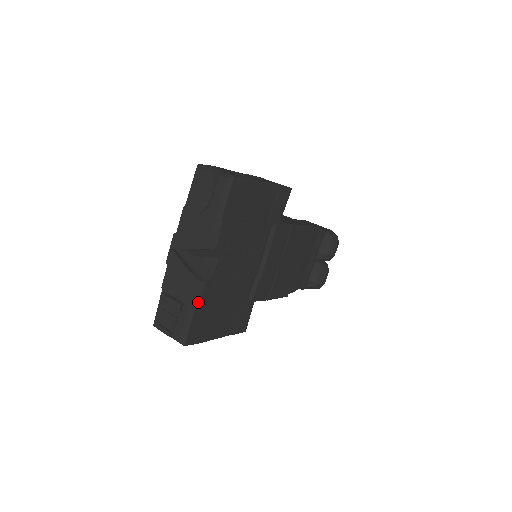
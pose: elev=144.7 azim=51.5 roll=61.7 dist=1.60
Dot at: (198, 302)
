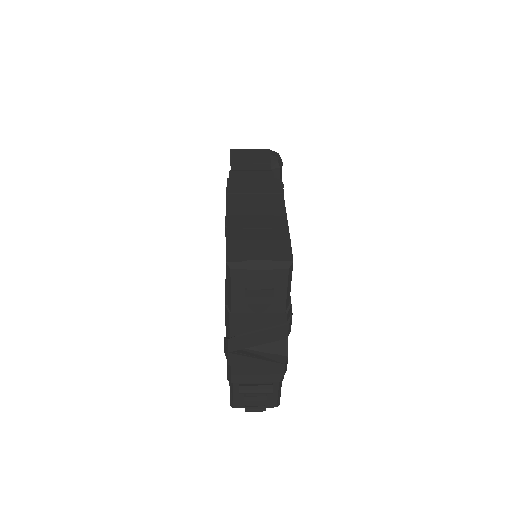
Dot at: occluded
